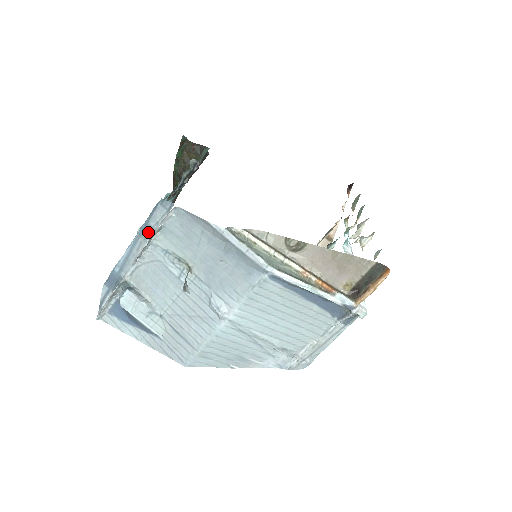
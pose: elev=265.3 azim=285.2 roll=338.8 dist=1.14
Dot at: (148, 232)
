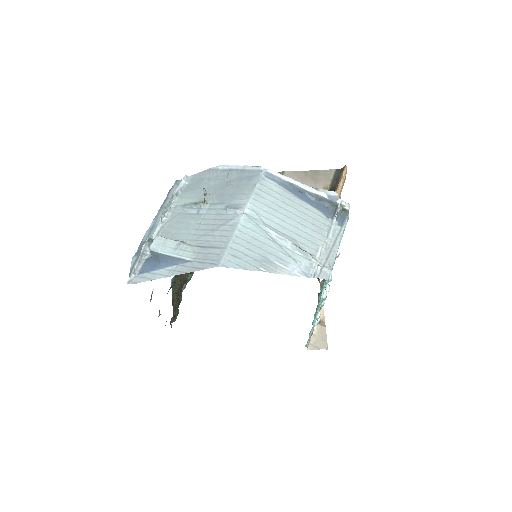
Dot at: (168, 203)
